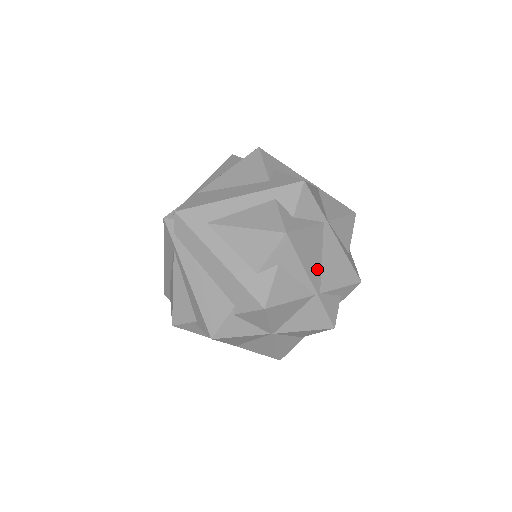
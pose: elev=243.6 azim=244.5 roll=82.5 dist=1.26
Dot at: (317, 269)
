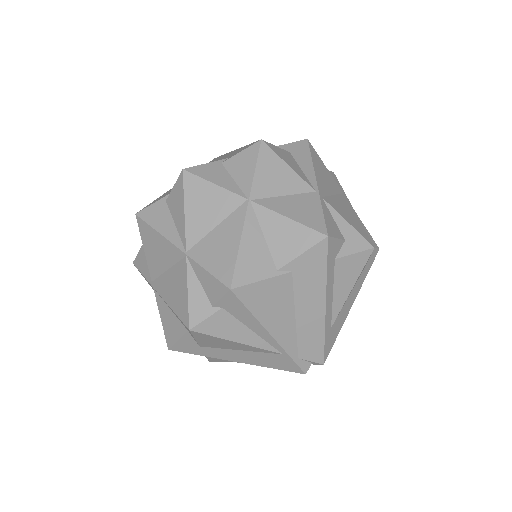
Dot at: (326, 189)
